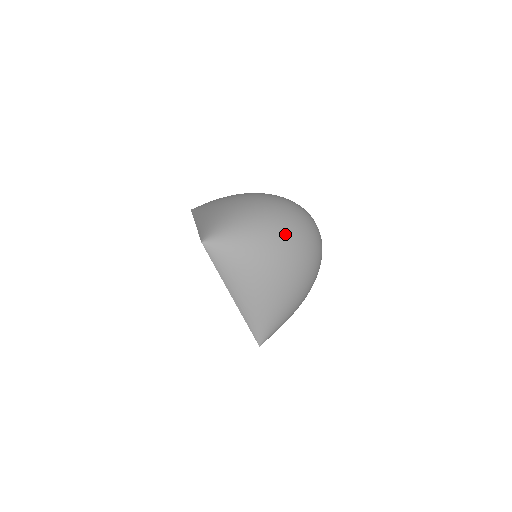
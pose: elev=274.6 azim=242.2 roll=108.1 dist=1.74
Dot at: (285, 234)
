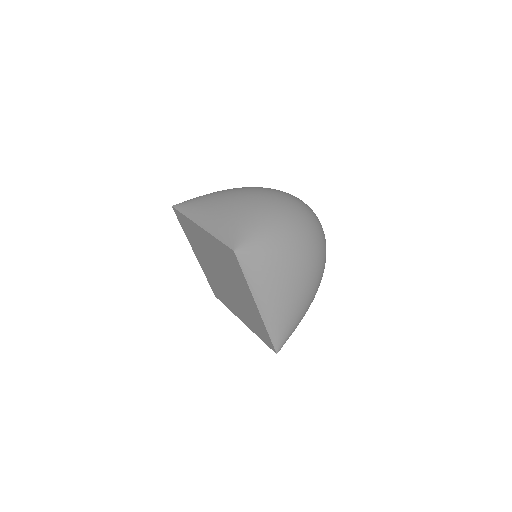
Dot at: (307, 234)
